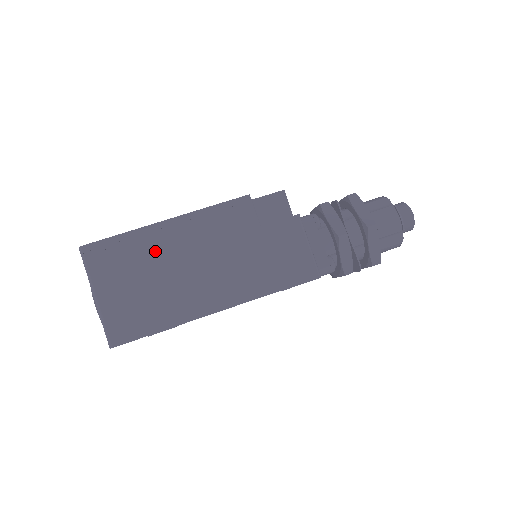
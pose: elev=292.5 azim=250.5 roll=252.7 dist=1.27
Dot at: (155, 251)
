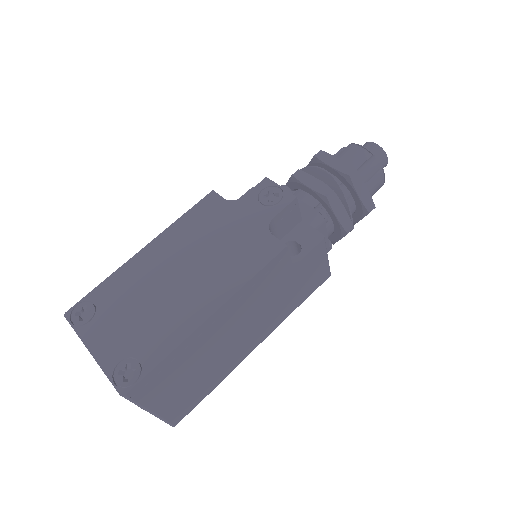
Dot at: (202, 347)
